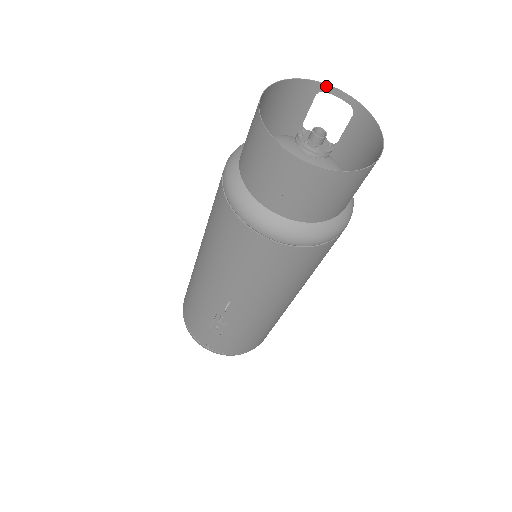
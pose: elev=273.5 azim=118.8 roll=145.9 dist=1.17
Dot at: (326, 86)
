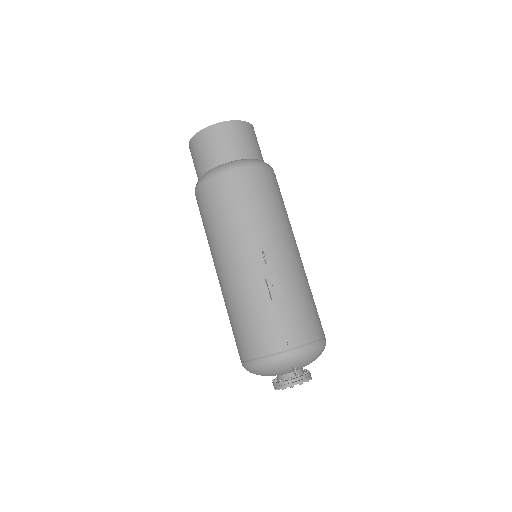
Dot at: occluded
